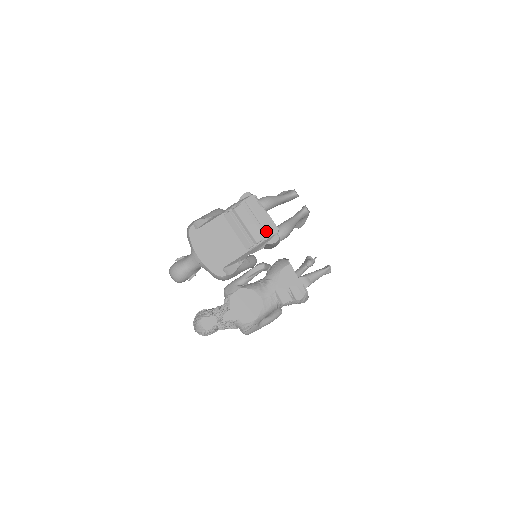
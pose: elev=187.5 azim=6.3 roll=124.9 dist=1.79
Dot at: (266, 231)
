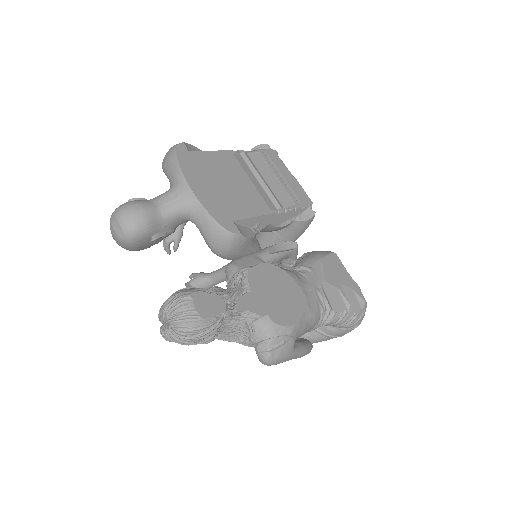
Dot at: (296, 198)
